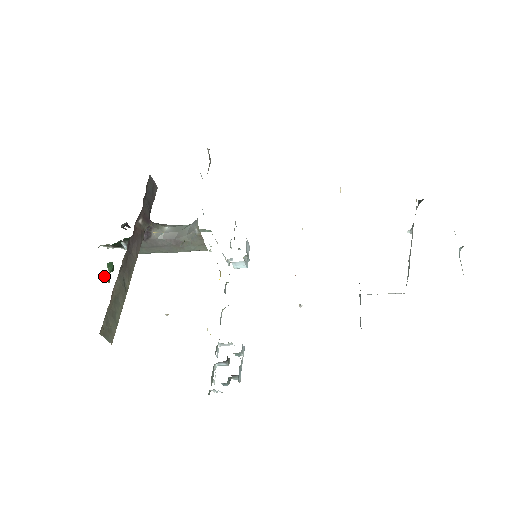
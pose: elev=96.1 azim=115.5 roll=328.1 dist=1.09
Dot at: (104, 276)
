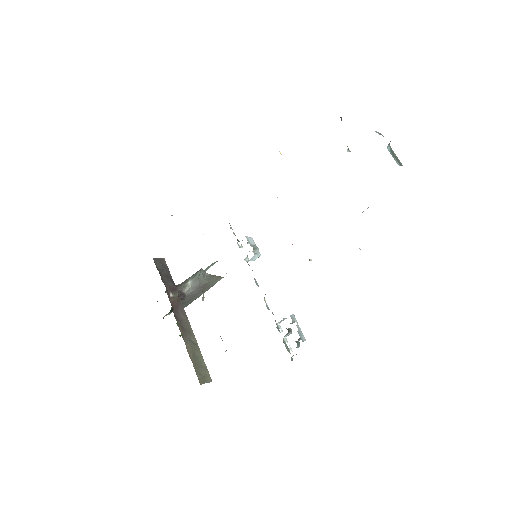
Dot at: occluded
